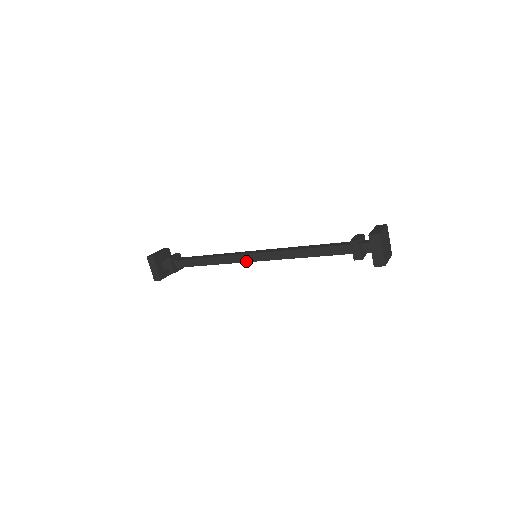
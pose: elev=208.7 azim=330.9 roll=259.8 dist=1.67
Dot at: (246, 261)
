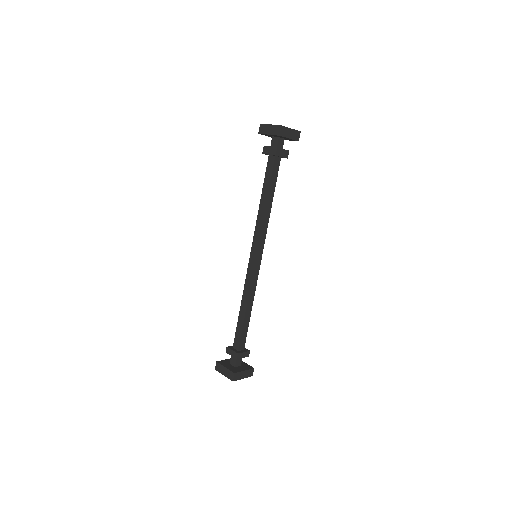
Dot at: (253, 266)
